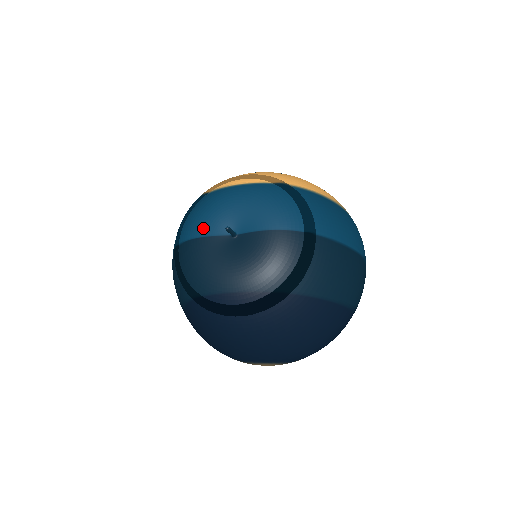
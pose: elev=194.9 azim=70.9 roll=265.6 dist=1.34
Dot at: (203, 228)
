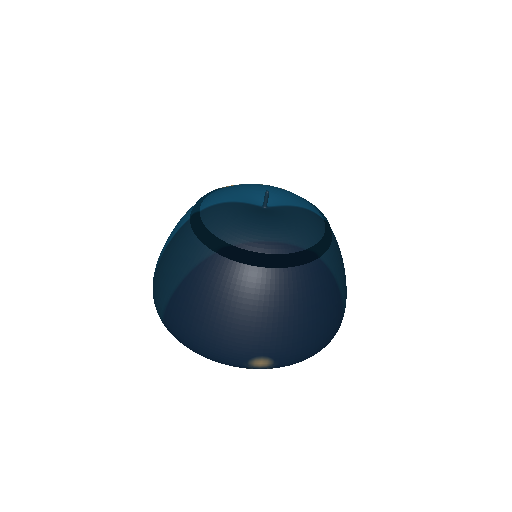
Dot at: (233, 197)
